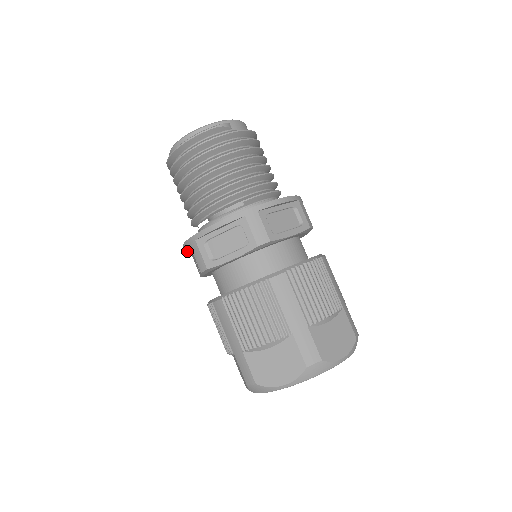
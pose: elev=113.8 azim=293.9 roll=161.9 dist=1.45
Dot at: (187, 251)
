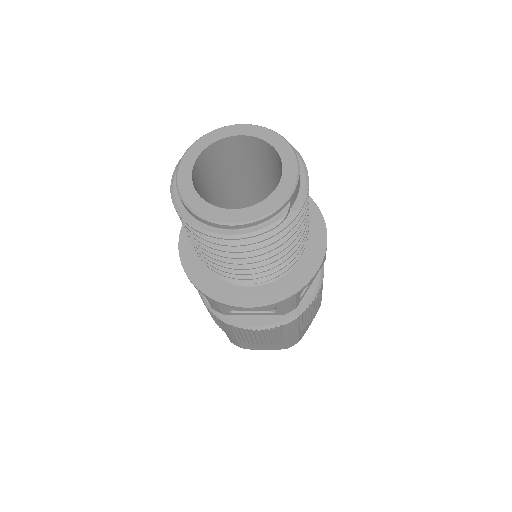
Dot at: (182, 260)
